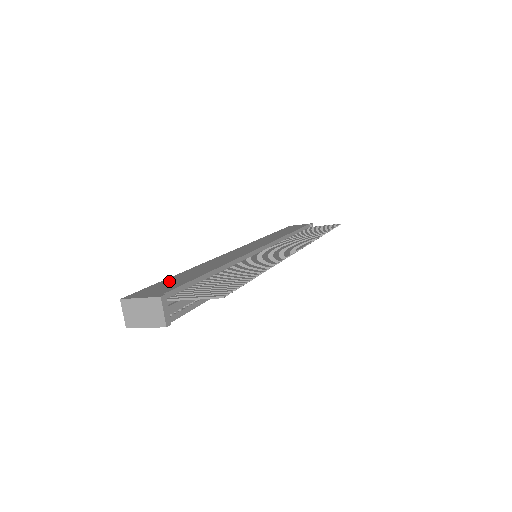
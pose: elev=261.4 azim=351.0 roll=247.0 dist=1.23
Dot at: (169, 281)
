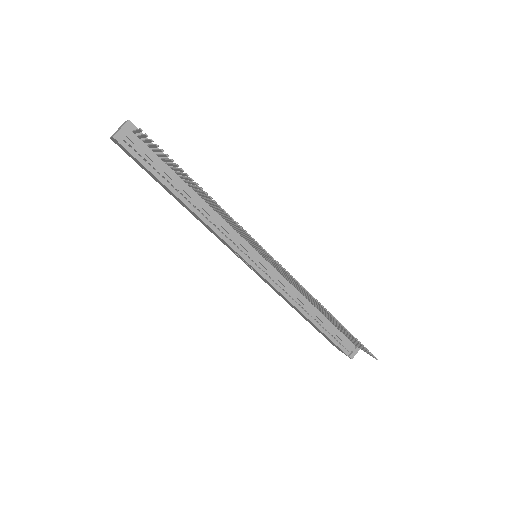
Dot at: occluded
